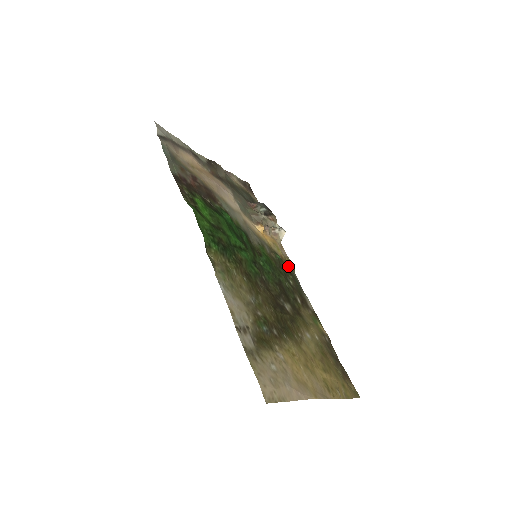
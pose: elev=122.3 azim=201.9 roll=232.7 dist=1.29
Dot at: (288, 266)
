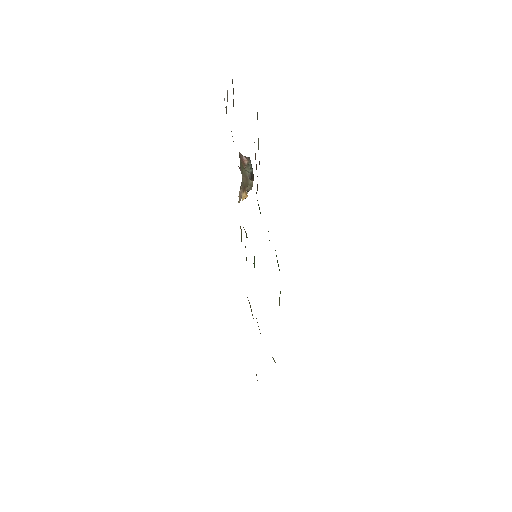
Dot at: occluded
